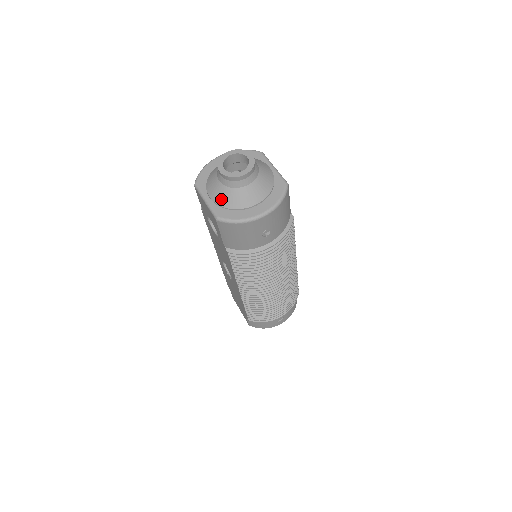
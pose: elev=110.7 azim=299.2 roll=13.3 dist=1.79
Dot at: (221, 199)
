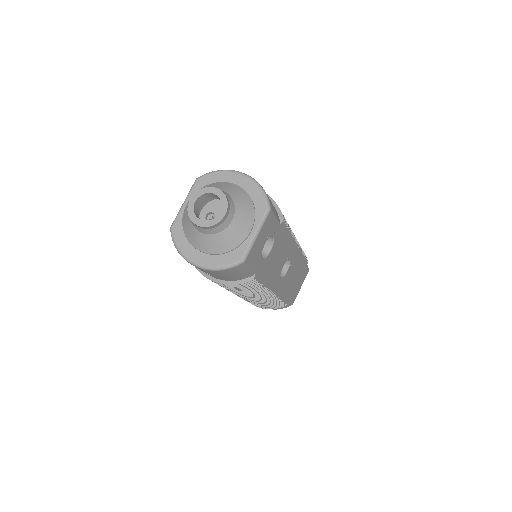
Dot at: (185, 218)
